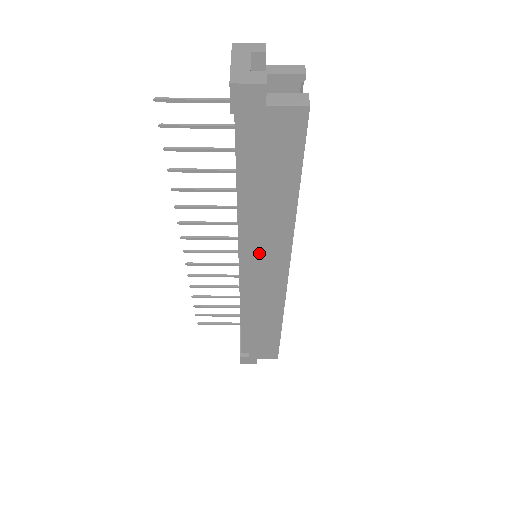
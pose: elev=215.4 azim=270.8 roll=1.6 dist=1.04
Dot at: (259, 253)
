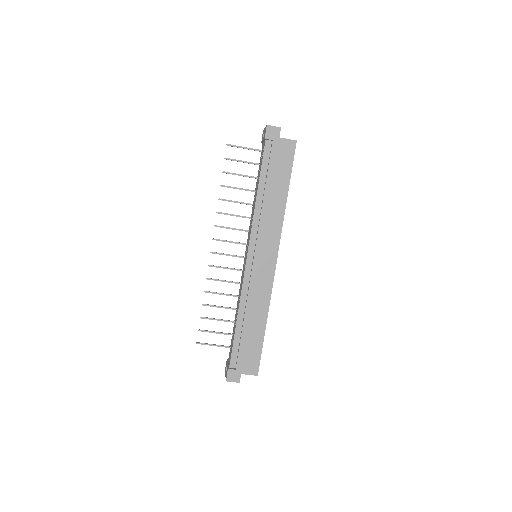
Dot at: (263, 234)
